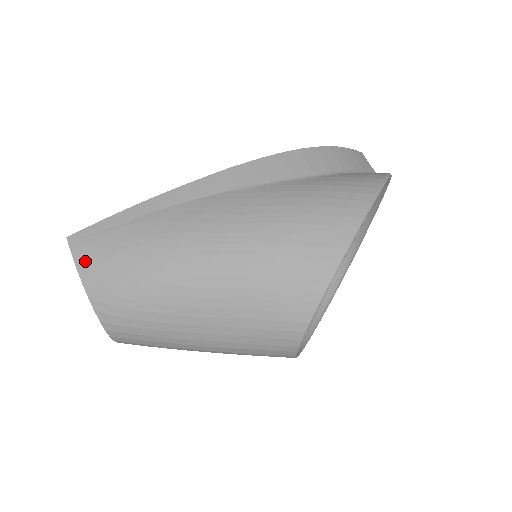
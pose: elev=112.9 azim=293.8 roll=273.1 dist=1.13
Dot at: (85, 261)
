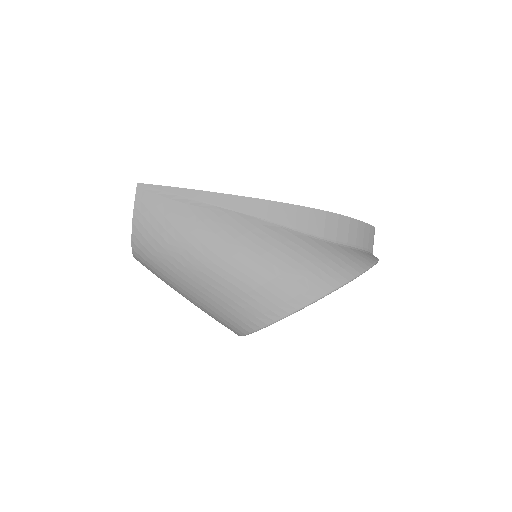
Dot at: (141, 208)
